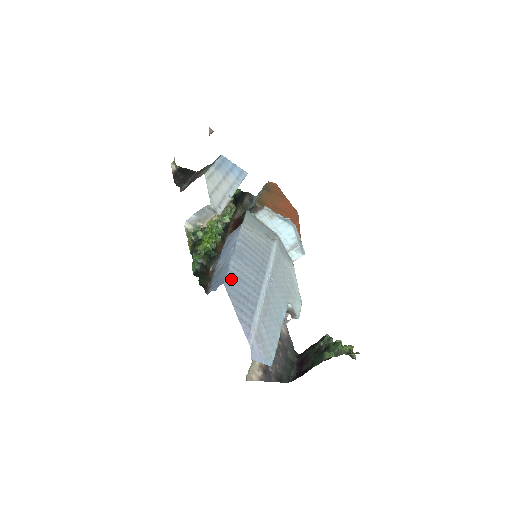
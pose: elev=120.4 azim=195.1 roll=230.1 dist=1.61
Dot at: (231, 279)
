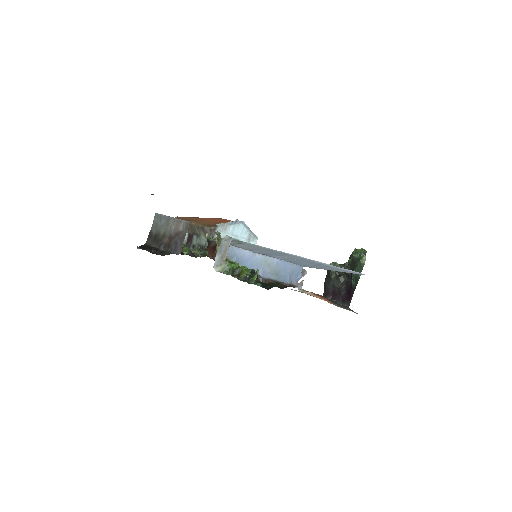
Dot at: (297, 263)
